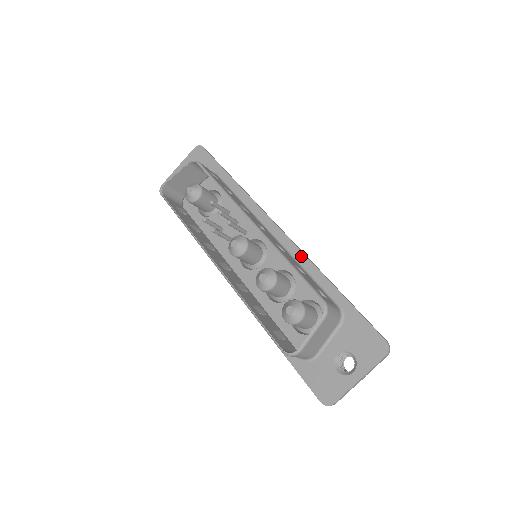
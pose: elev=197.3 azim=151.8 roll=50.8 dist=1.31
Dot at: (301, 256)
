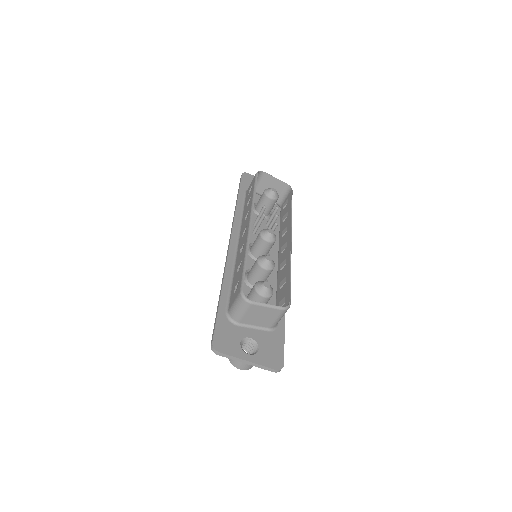
Dot at: occluded
